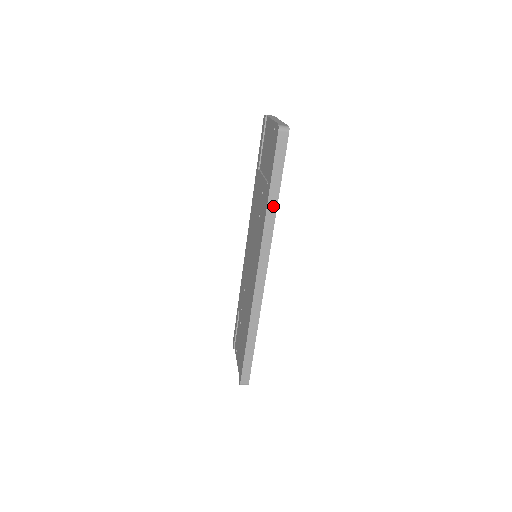
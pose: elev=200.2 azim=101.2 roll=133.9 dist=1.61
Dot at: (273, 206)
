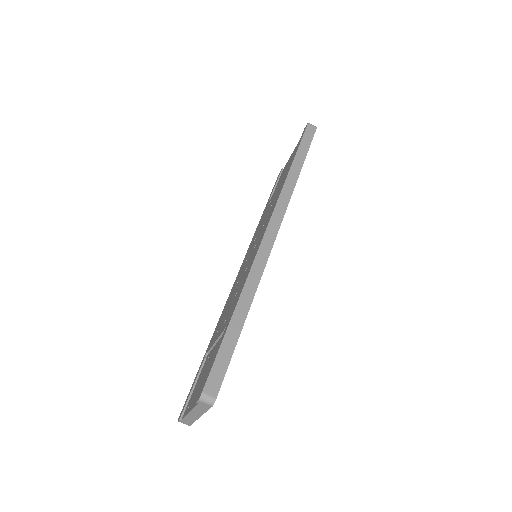
Dot at: (295, 173)
